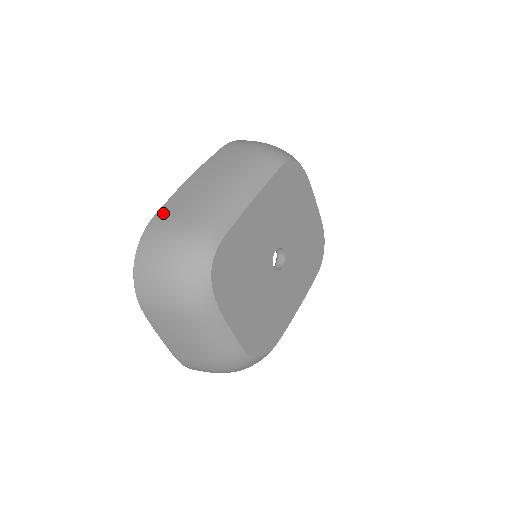
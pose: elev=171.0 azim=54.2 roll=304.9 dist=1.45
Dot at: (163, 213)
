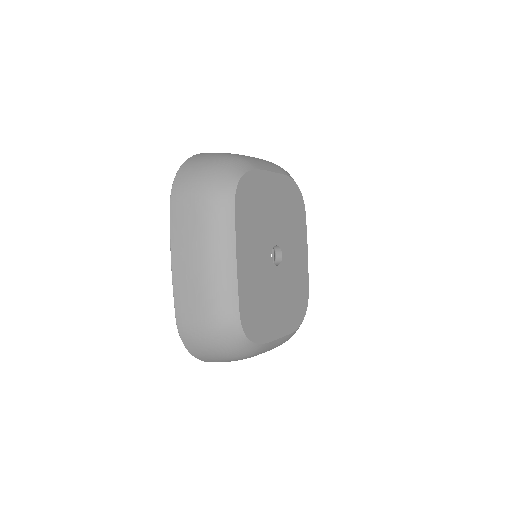
Dot at: (180, 313)
